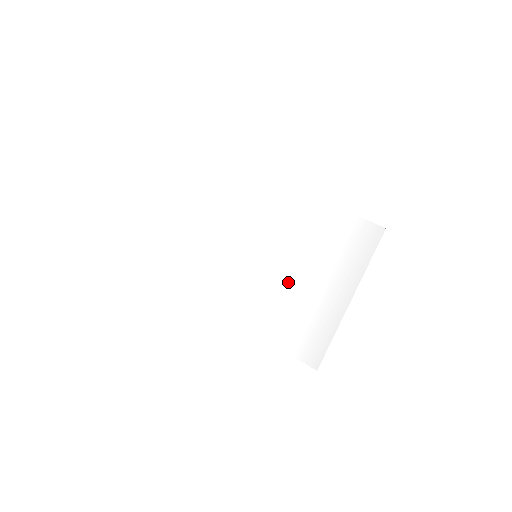
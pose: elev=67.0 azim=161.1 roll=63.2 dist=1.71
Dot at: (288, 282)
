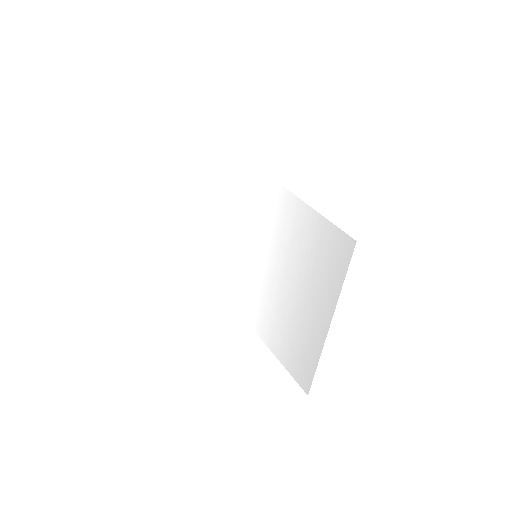
Dot at: (280, 290)
